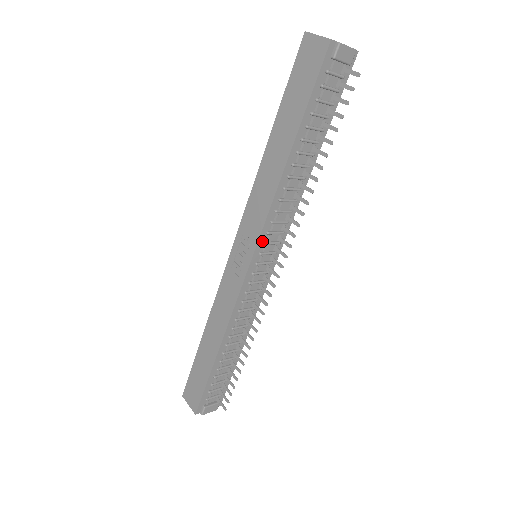
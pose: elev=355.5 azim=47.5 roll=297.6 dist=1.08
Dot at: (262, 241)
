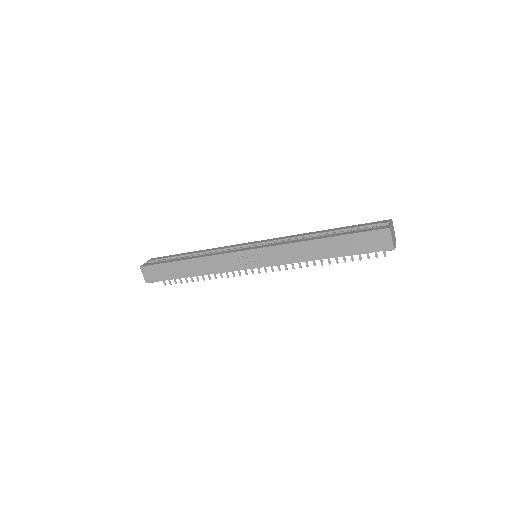
Dot at: (270, 265)
